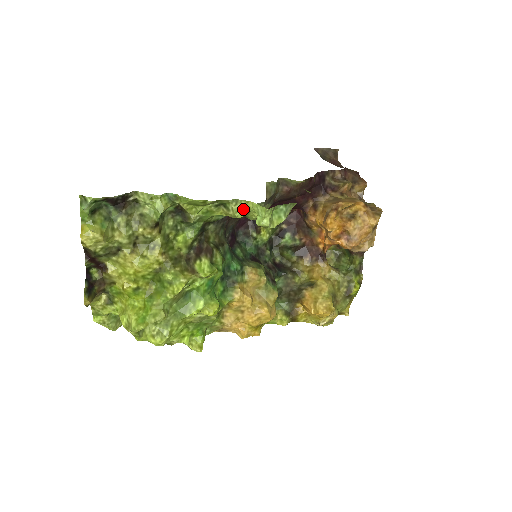
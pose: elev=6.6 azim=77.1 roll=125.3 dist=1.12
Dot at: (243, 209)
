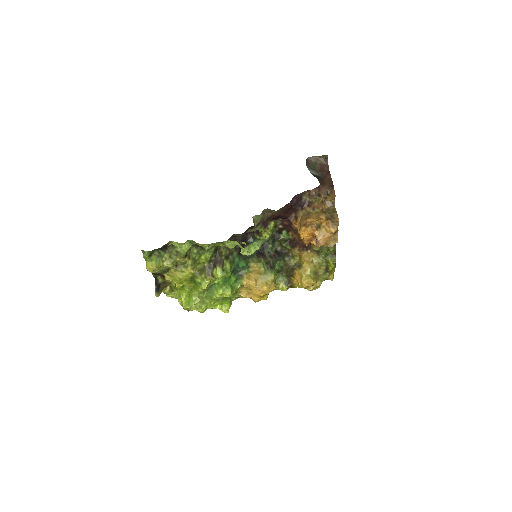
Dot at: (233, 245)
